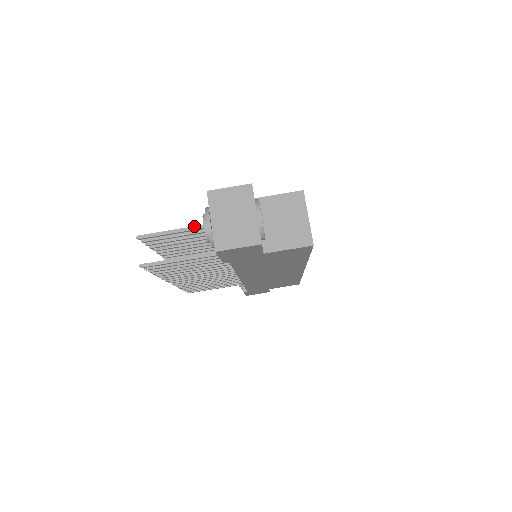
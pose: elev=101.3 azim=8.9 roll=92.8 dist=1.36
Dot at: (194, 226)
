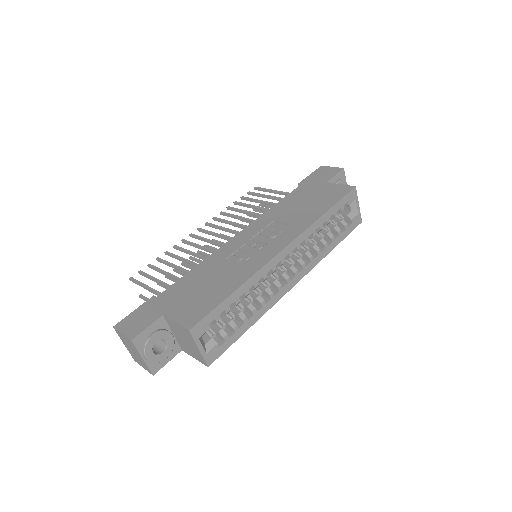
Dot at: (152, 291)
